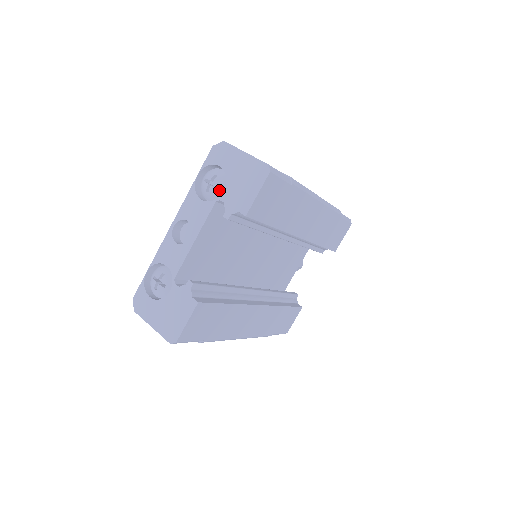
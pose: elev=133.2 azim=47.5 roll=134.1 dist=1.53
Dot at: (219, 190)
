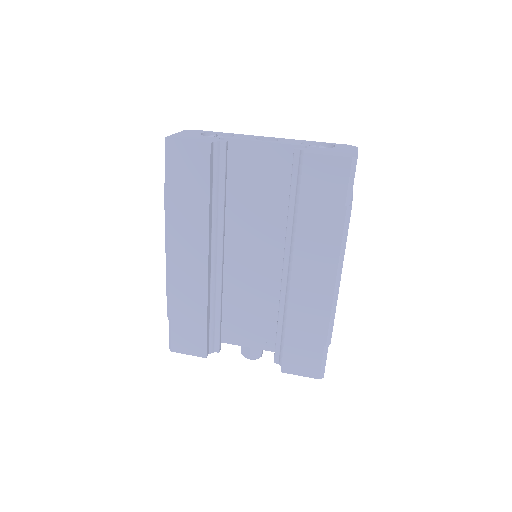
Dot at: occluded
